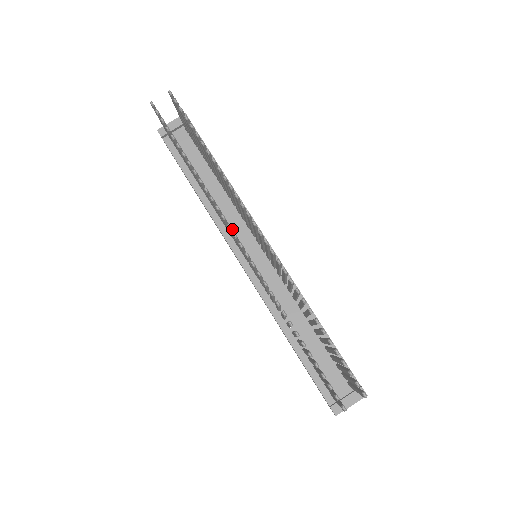
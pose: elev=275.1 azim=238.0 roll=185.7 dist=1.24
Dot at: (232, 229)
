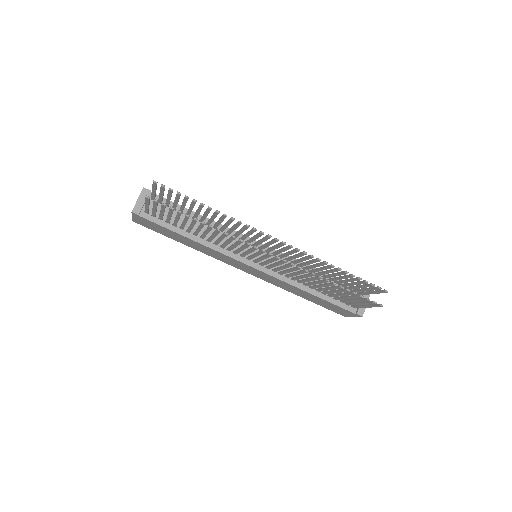
Dot at: (257, 248)
